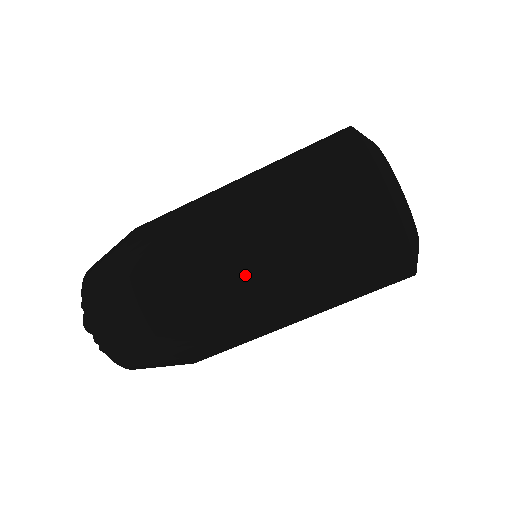
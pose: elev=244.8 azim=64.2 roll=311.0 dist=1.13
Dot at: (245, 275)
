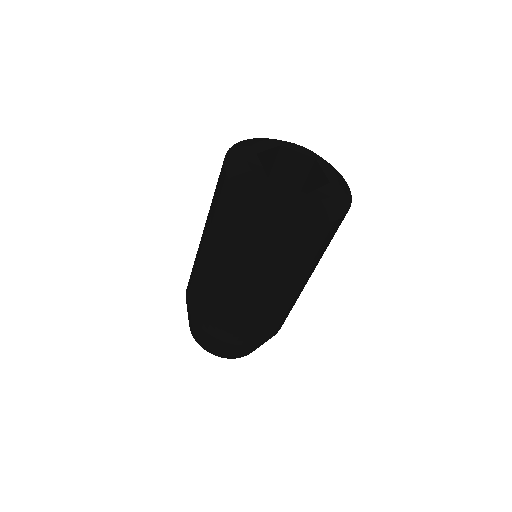
Dot at: (202, 261)
